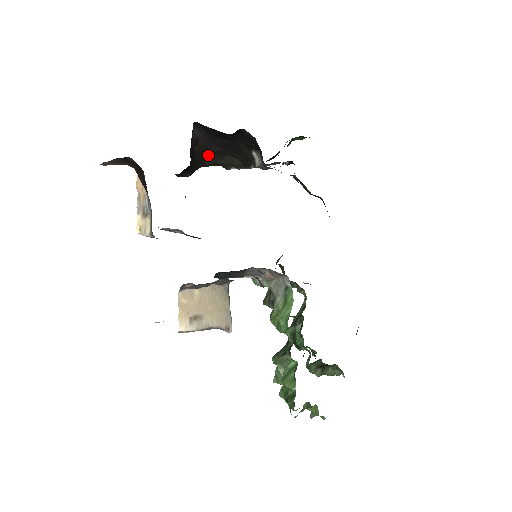
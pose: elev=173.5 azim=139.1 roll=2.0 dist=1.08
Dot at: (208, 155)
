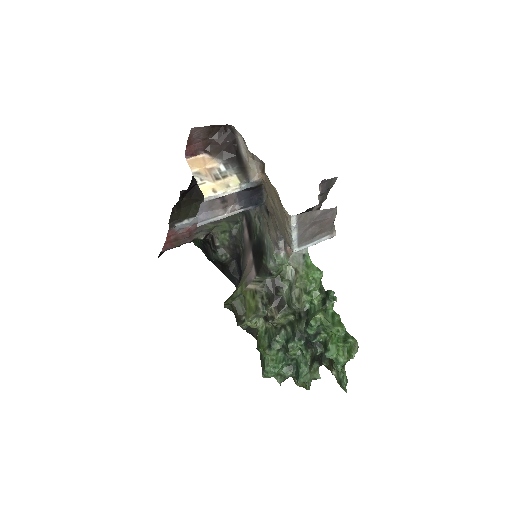
Dot at: occluded
